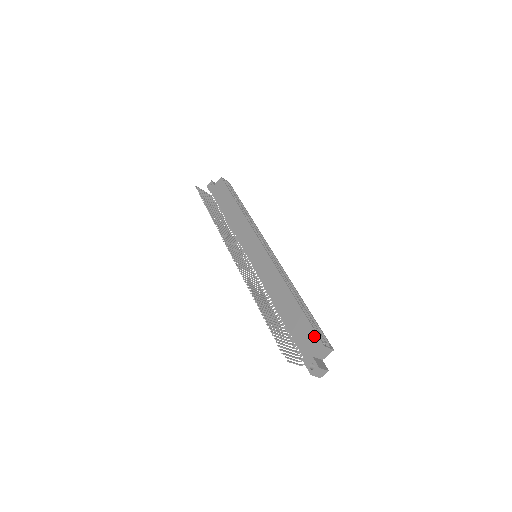
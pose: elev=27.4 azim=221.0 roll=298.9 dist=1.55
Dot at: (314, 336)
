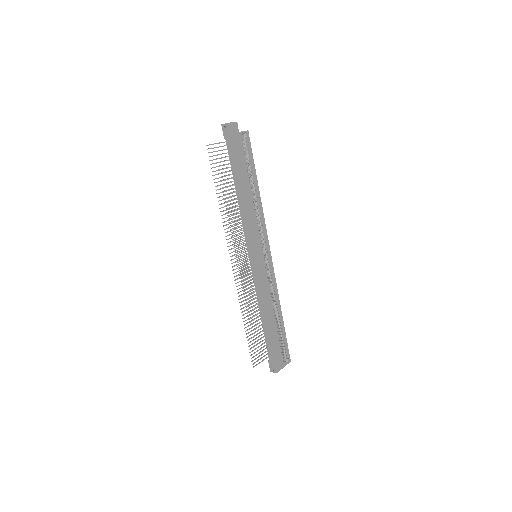
Dot at: (279, 357)
